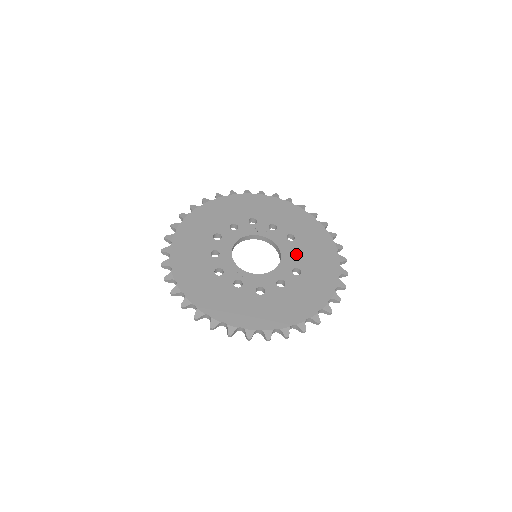
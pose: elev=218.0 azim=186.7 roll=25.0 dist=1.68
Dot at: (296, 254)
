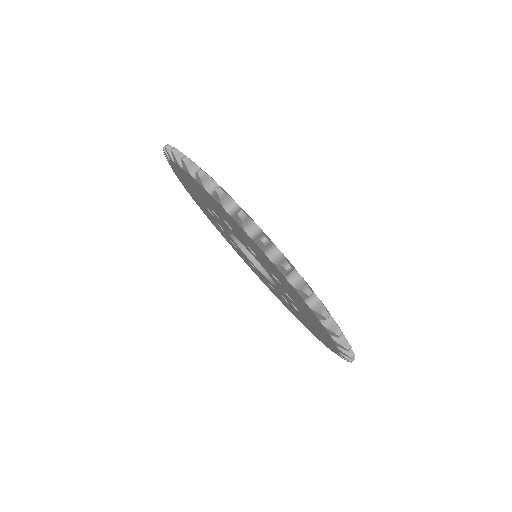
Dot at: occluded
